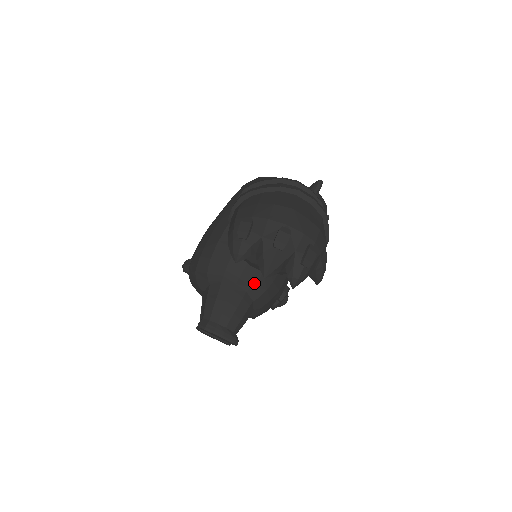
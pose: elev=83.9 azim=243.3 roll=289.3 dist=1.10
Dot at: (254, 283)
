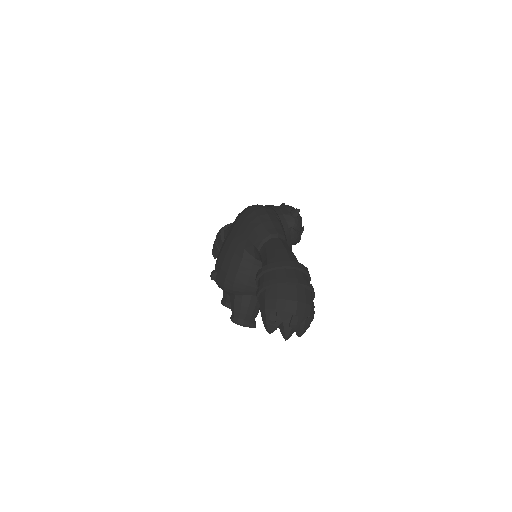
Dot at: occluded
